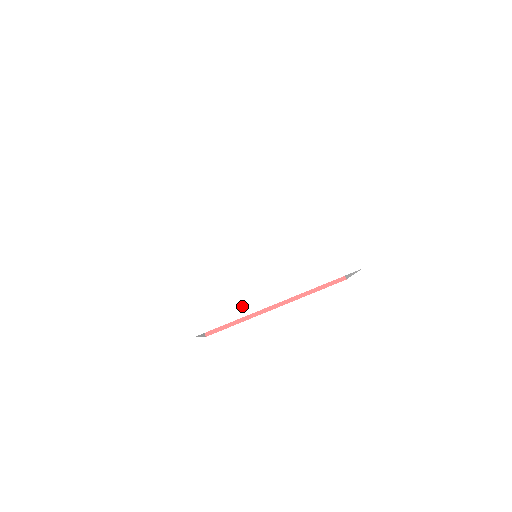
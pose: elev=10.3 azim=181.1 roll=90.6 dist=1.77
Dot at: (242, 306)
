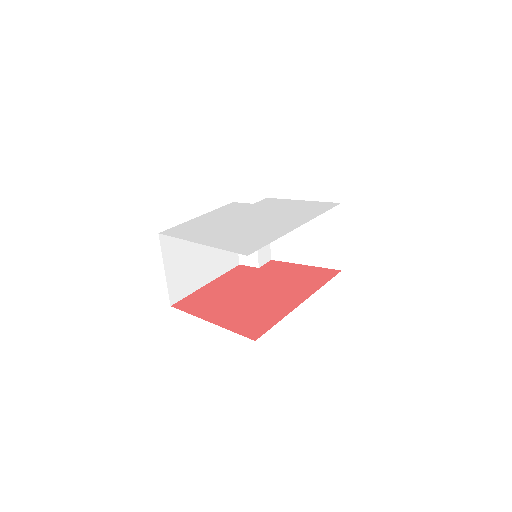
Dot at: (273, 235)
